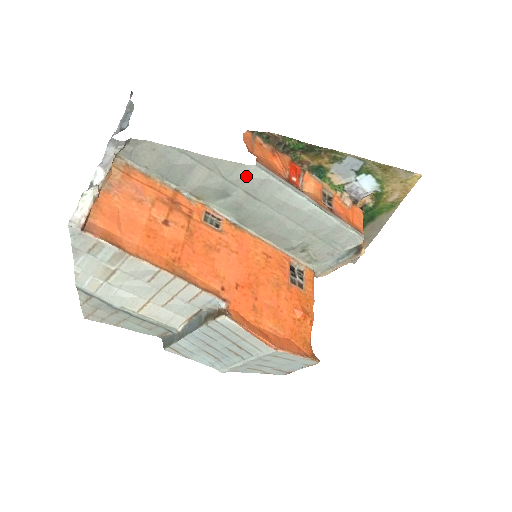
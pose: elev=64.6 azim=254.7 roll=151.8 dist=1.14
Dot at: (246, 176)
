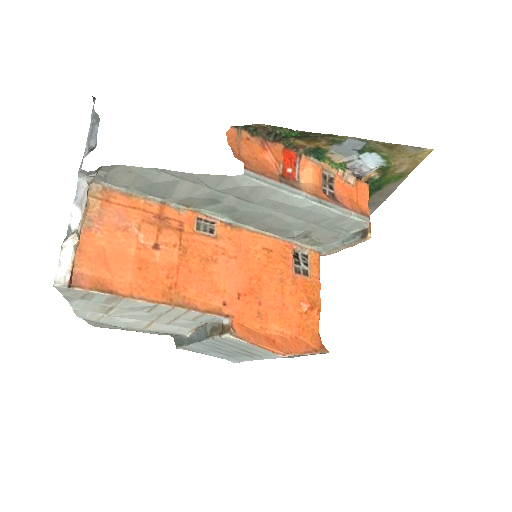
Dot at: (235, 185)
